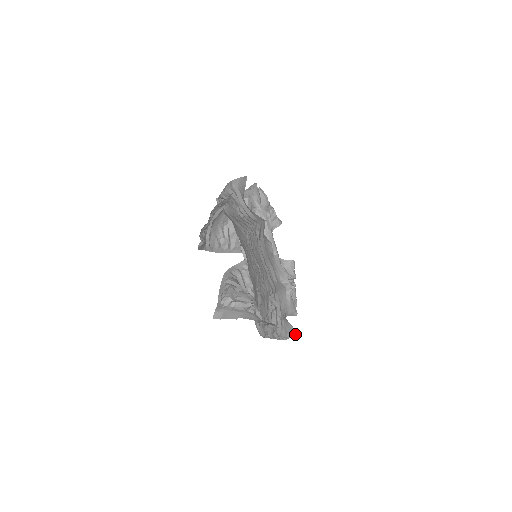
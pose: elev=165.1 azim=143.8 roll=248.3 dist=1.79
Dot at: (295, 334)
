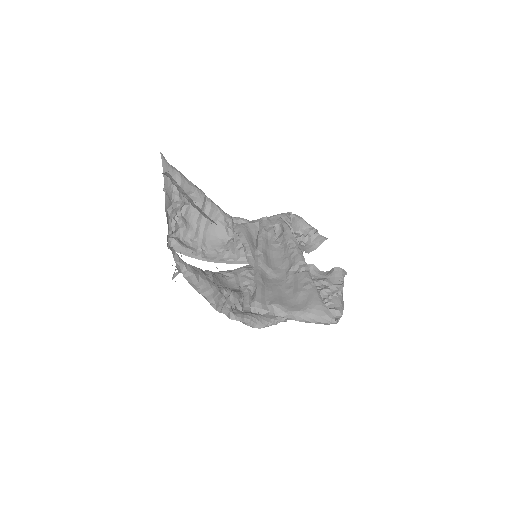
Dot at: (170, 249)
